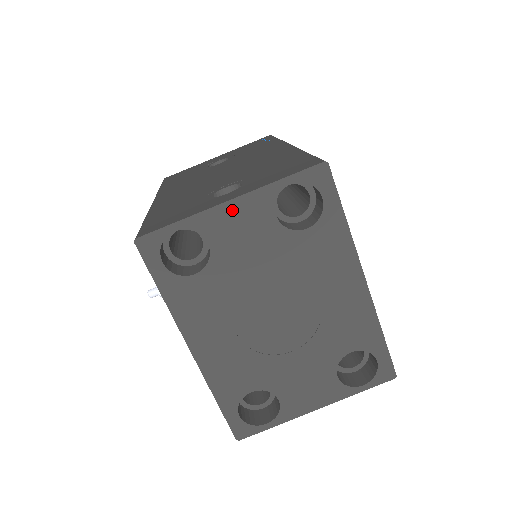
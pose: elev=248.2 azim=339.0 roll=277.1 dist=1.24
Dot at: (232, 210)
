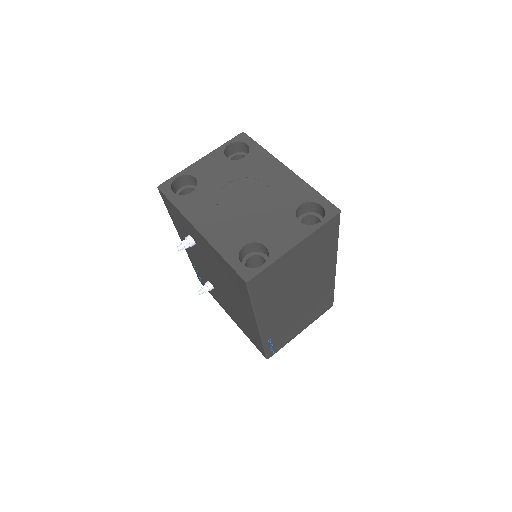
Dot at: (203, 162)
